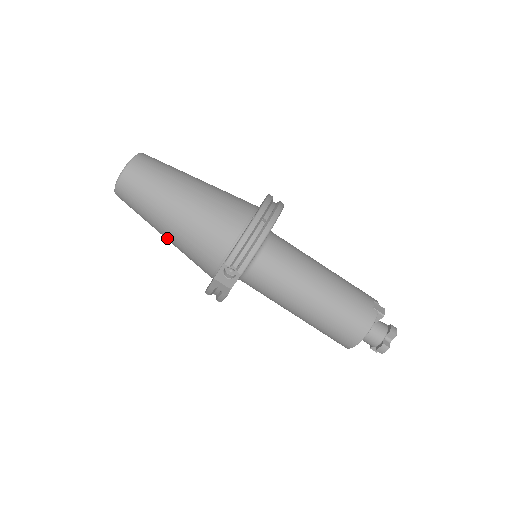
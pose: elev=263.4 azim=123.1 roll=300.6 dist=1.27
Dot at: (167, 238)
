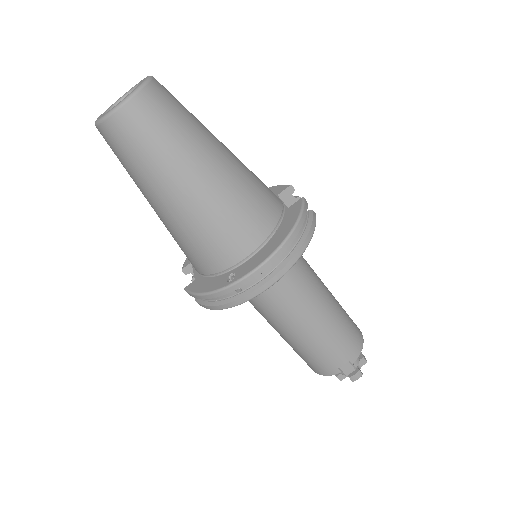
Dot at: occluded
